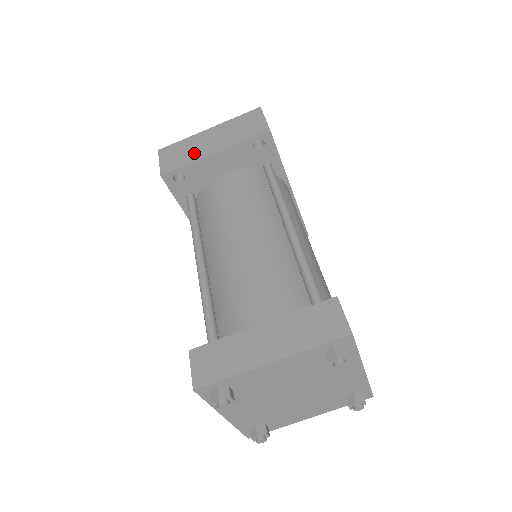
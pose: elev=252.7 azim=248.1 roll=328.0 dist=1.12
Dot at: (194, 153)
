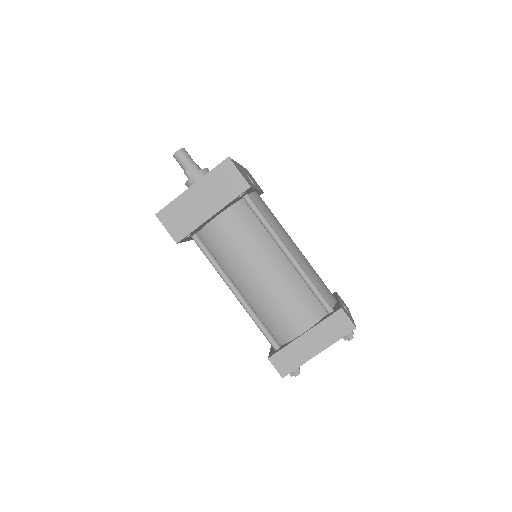
Dot at: (194, 217)
